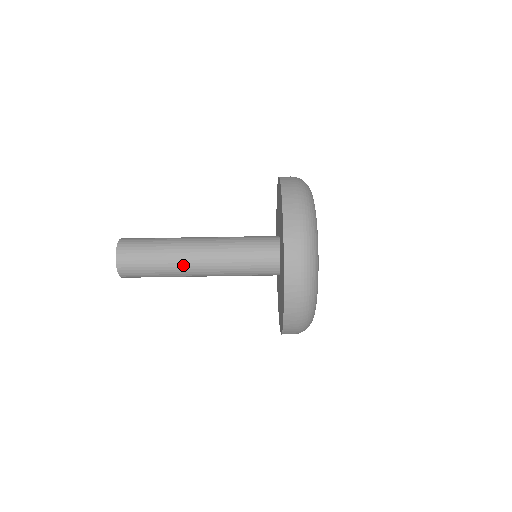
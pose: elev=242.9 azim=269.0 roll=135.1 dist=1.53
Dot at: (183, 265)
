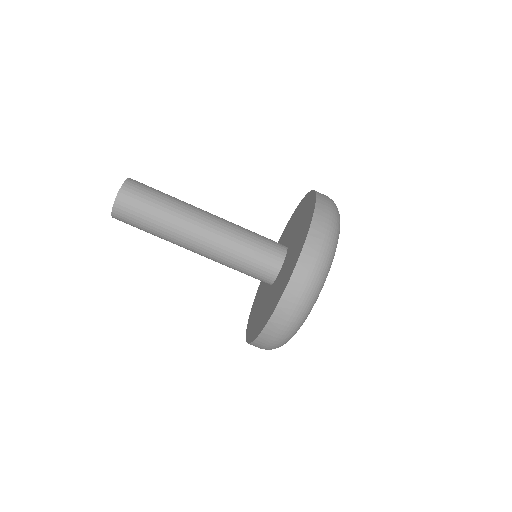
Dot at: (185, 227)
